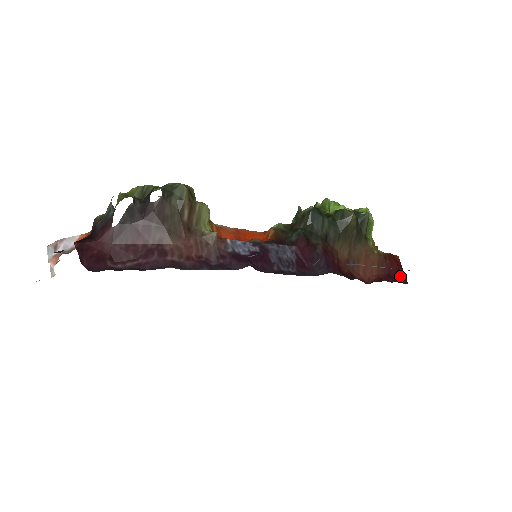
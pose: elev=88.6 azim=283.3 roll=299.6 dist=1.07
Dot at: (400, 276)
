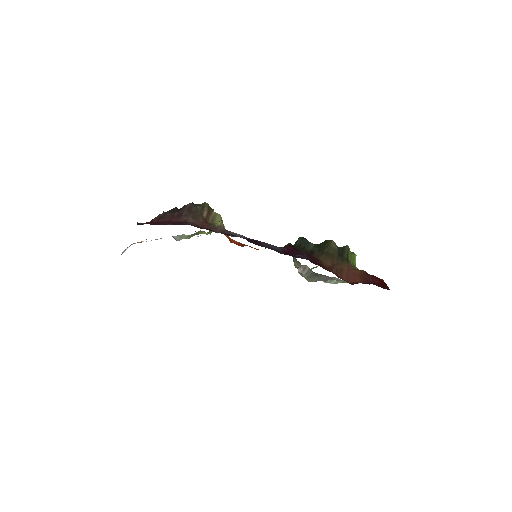
Dot at: (383, 286)
